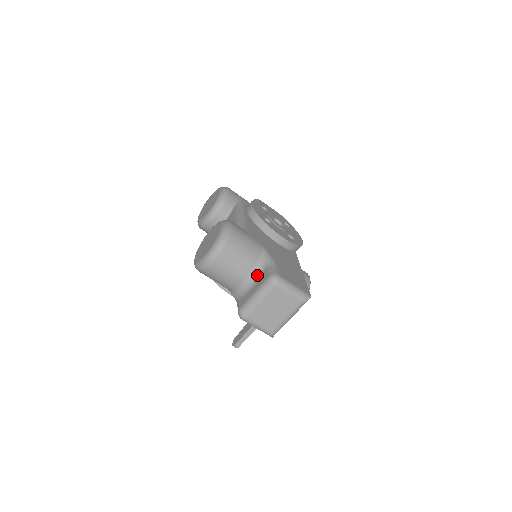
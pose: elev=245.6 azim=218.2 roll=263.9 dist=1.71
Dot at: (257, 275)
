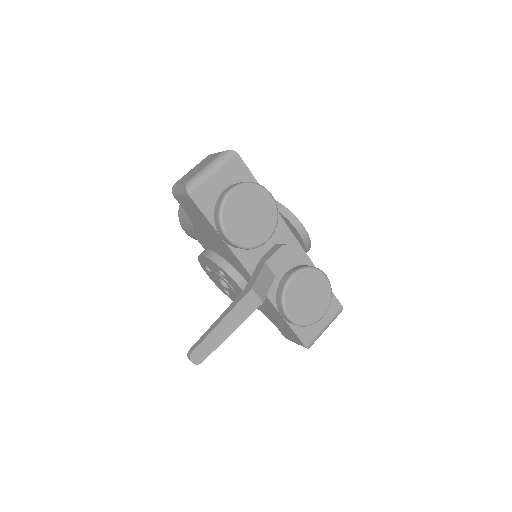
Dot at: occluded
